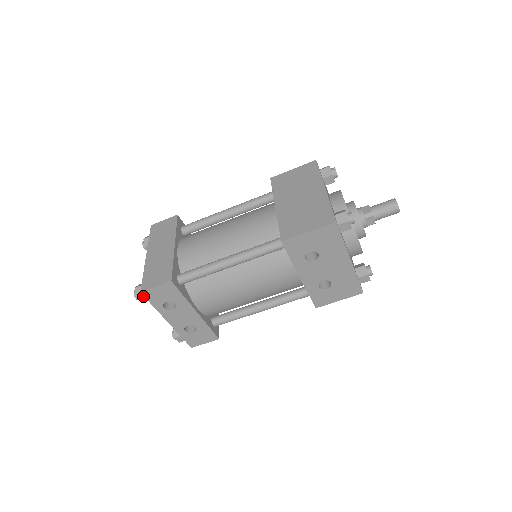
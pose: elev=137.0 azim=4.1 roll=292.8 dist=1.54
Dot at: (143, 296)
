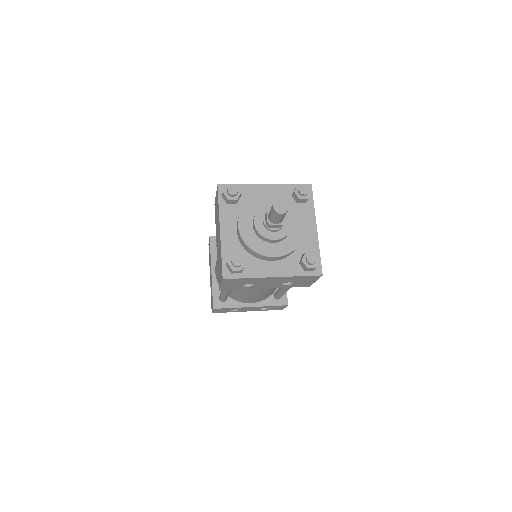
Dot at: occluded
